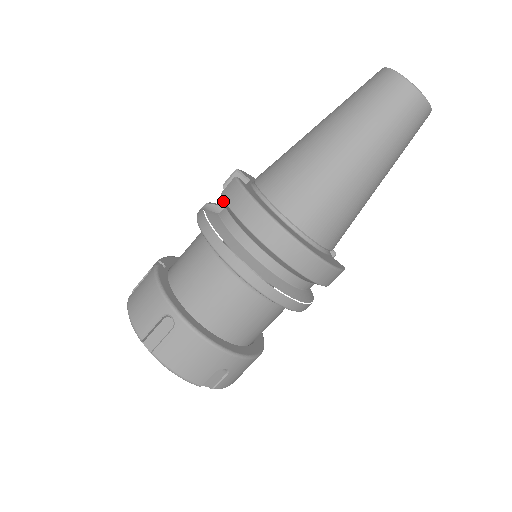
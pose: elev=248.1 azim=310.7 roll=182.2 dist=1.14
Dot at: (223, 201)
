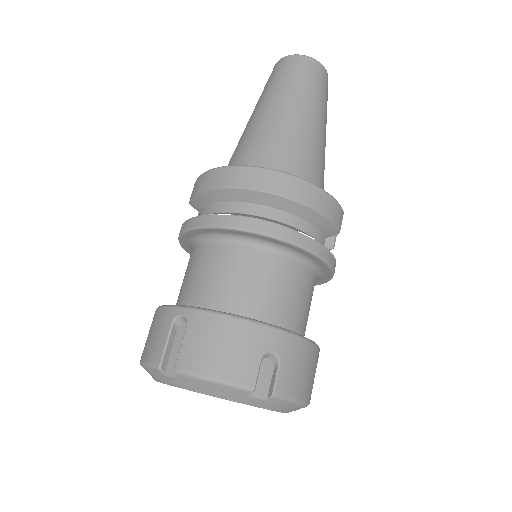
Dot at: occluded
